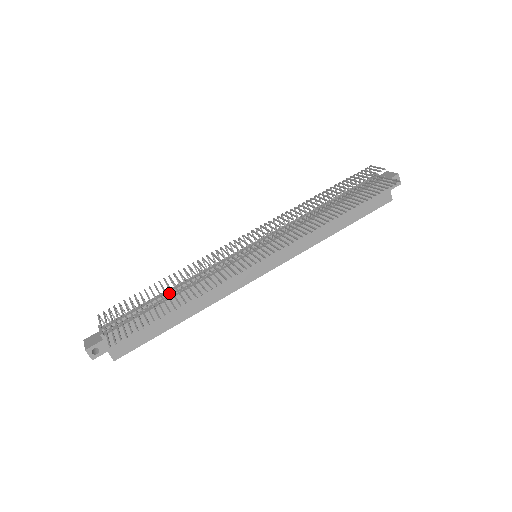
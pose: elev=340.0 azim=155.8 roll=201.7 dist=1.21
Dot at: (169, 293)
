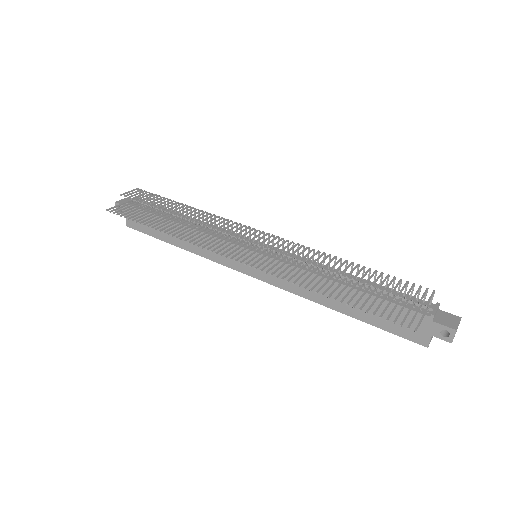
Dot at: (181, 218)
